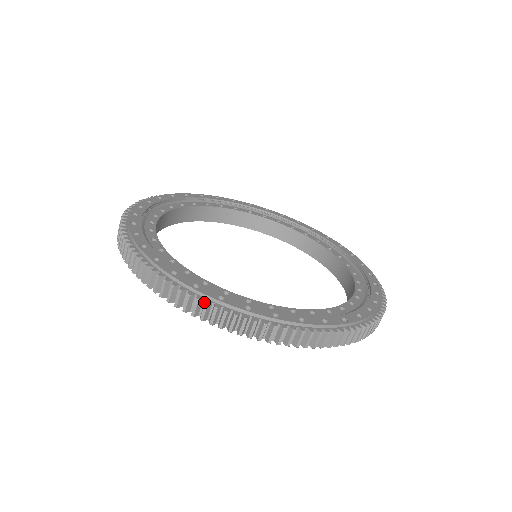
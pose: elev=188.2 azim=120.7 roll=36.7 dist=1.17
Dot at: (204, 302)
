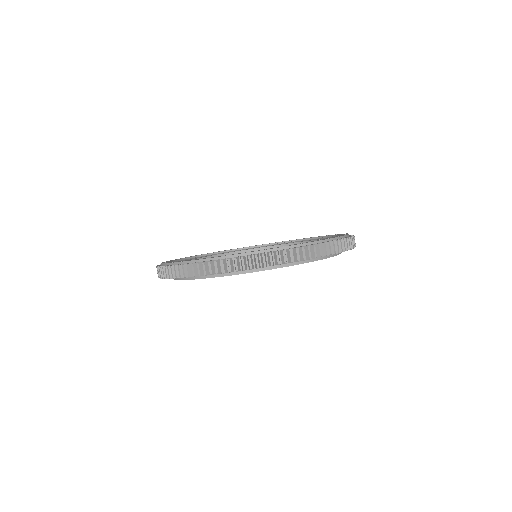
Dot at: occluded
